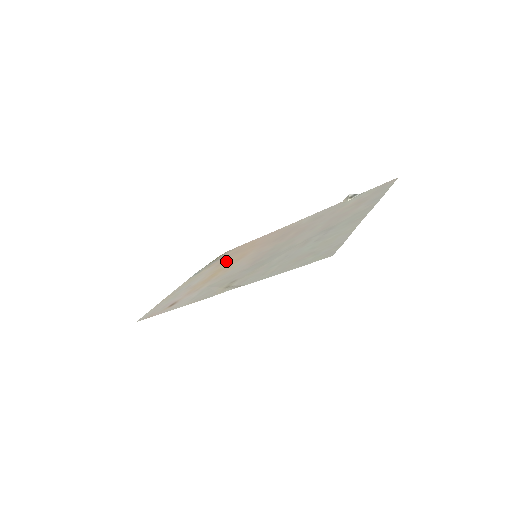
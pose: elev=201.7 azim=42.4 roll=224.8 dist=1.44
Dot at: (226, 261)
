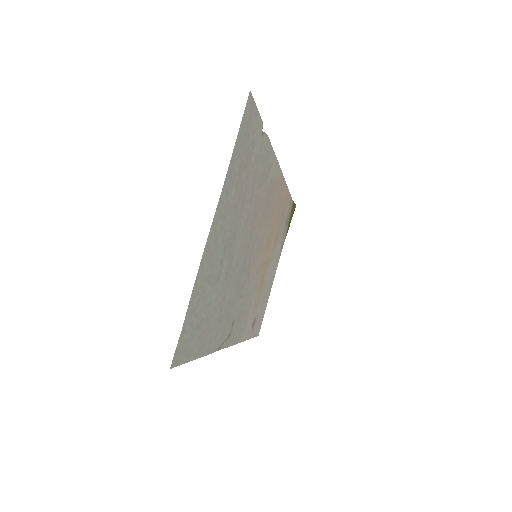
Dot at: (275, 239)
